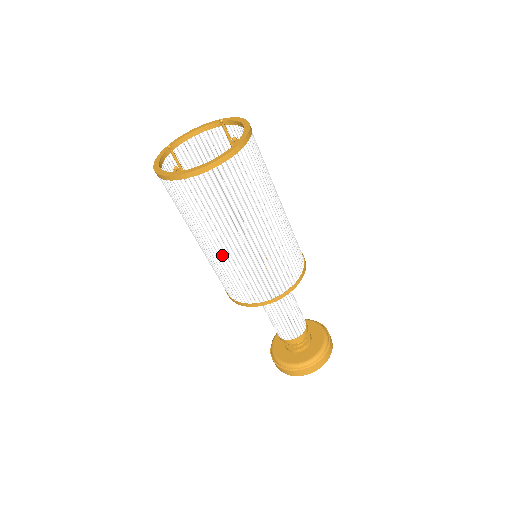
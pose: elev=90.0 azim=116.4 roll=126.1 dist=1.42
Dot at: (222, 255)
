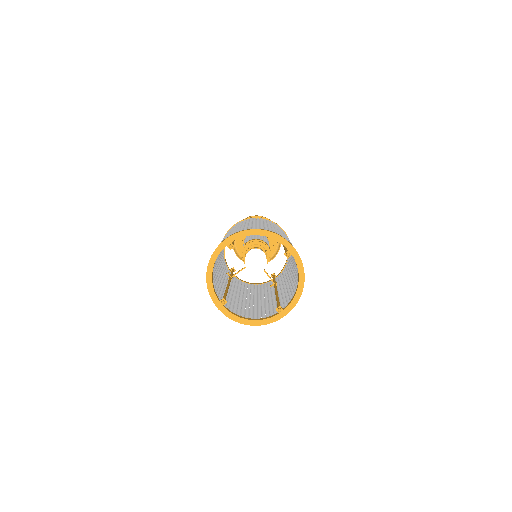
Dot at: occluded
